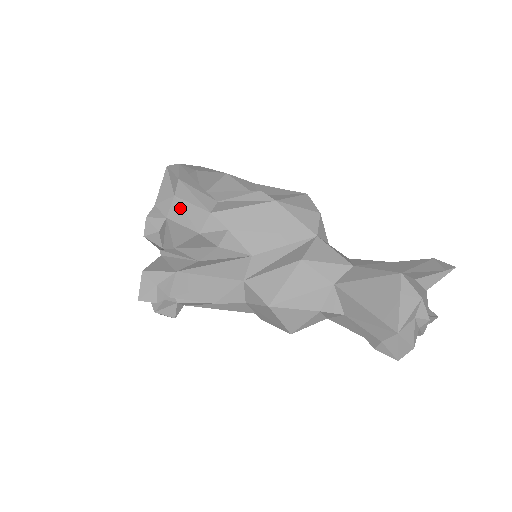
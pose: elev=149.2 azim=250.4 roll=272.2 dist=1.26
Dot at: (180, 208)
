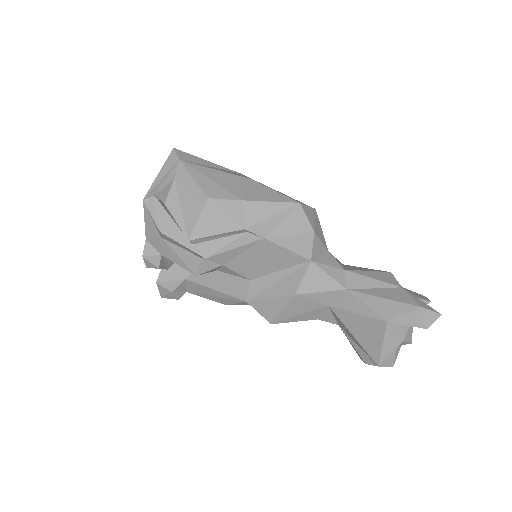
Dot at: (171, 251)
